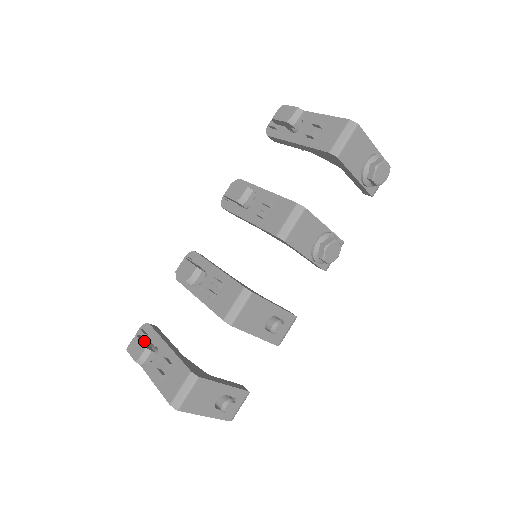
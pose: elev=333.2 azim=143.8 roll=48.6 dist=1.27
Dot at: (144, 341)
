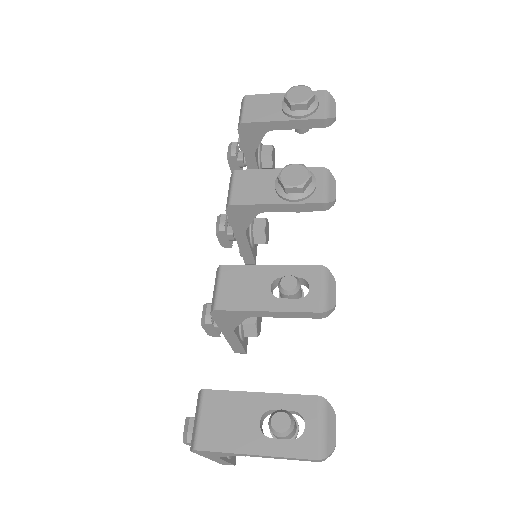
Dot at: occluded
